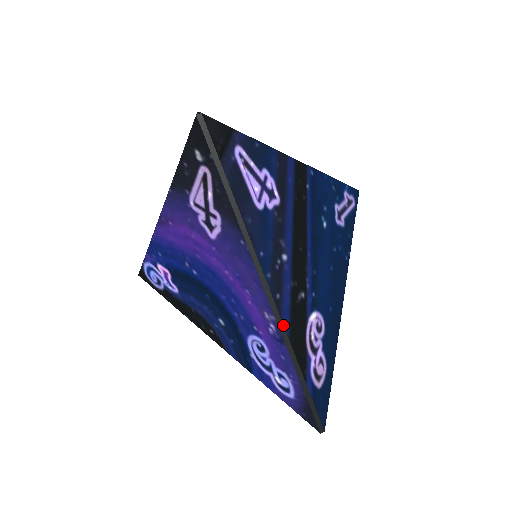
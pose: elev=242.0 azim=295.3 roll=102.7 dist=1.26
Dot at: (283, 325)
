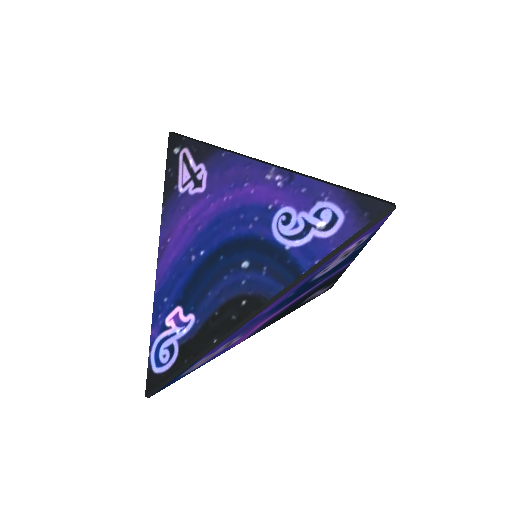
Dot at: (284, 168)
